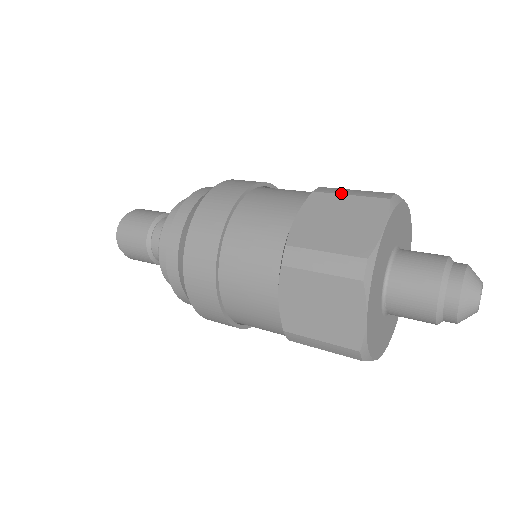
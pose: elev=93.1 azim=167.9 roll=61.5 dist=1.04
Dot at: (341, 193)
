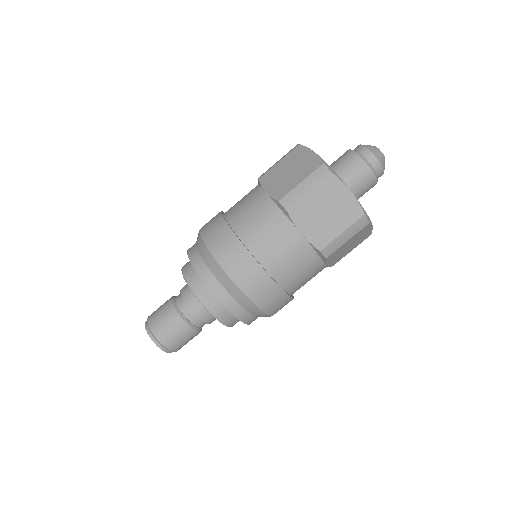
Dot at: (303, 196)
